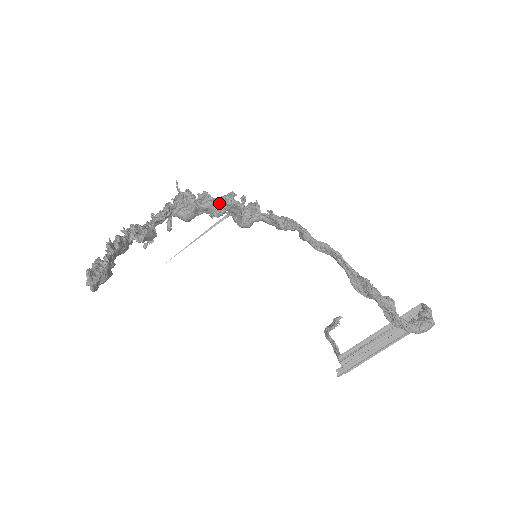
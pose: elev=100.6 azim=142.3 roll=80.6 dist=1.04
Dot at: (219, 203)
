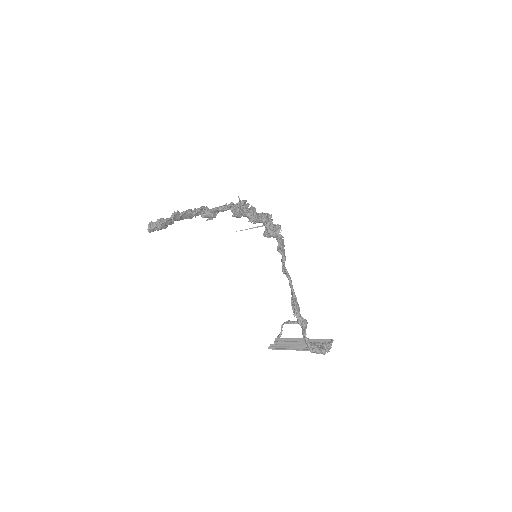
Dot at: (257, 216)
